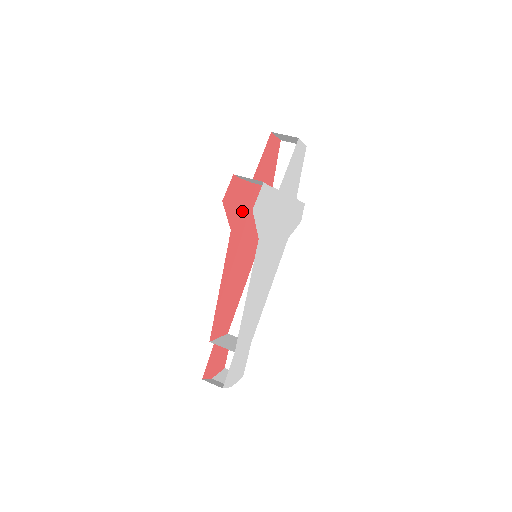
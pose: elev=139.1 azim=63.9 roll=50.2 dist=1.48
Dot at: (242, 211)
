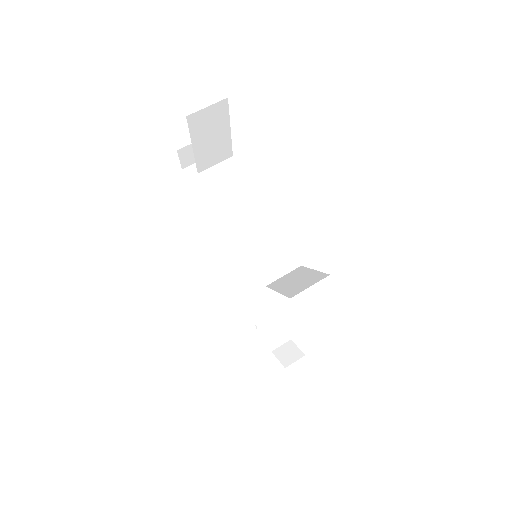
Dot at: occluded
